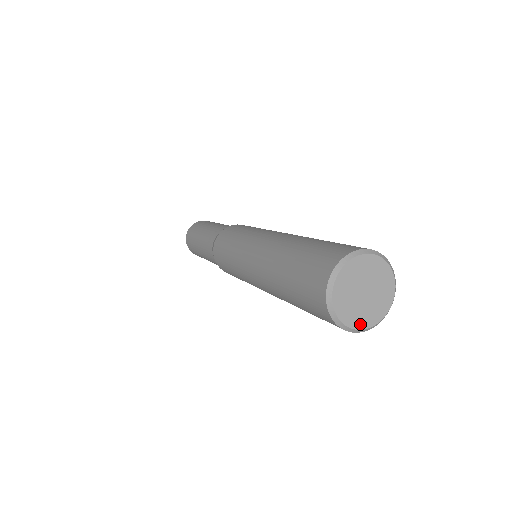
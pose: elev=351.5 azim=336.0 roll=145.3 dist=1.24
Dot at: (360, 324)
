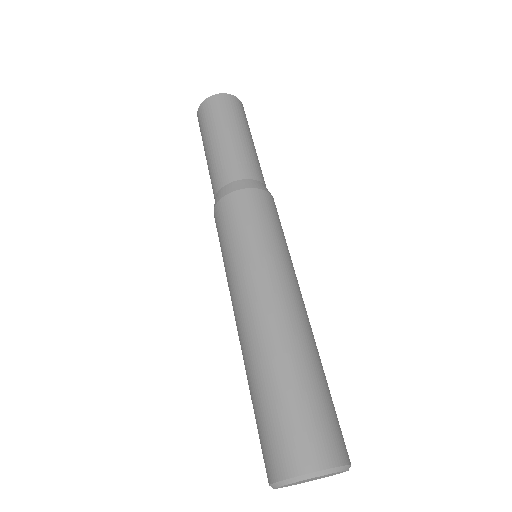
Dot at: occluded
